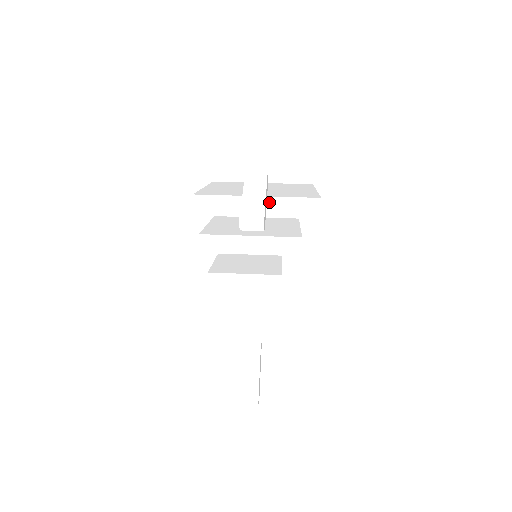
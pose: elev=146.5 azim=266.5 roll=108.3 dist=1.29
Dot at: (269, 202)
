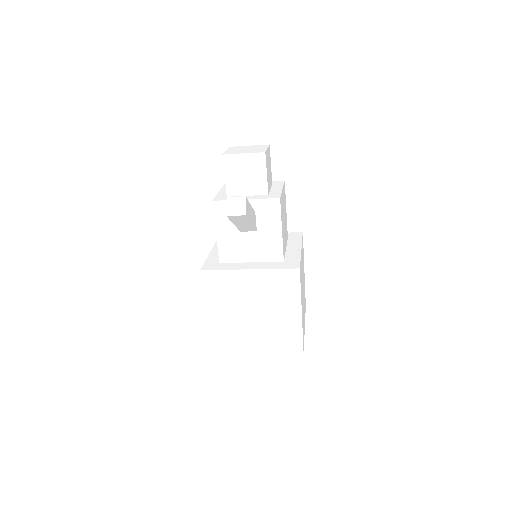
Dot at: occluded
